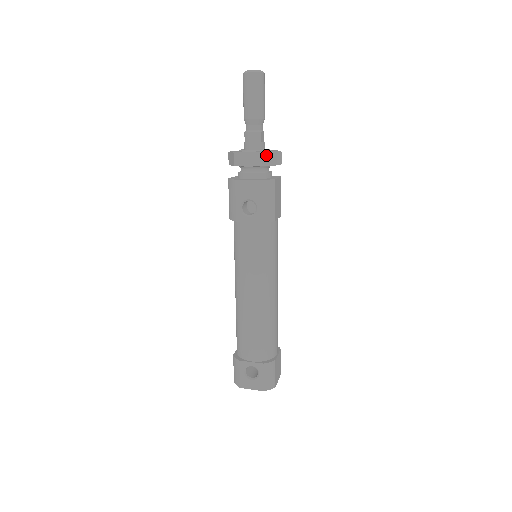
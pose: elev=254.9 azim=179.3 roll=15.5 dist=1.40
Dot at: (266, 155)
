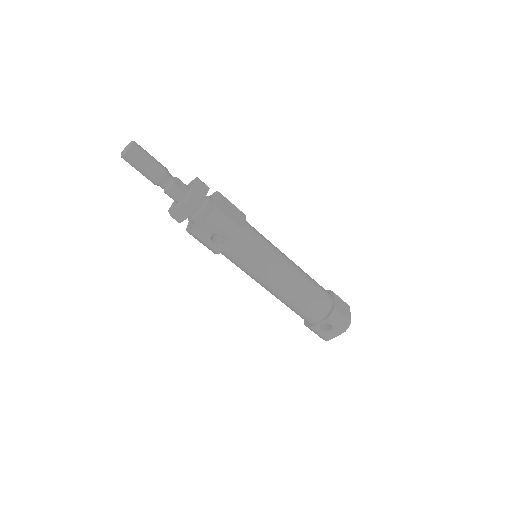
Dot at: (192, 199)
